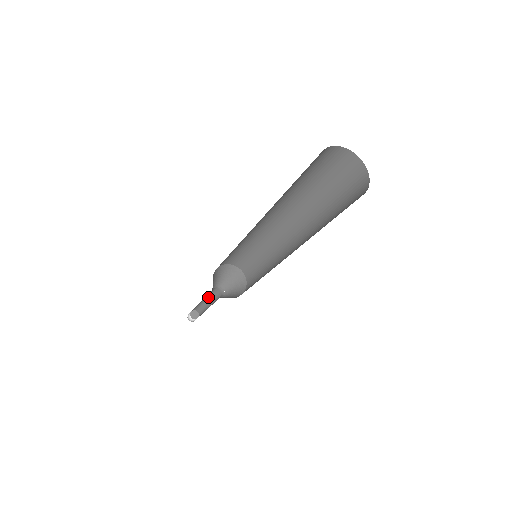
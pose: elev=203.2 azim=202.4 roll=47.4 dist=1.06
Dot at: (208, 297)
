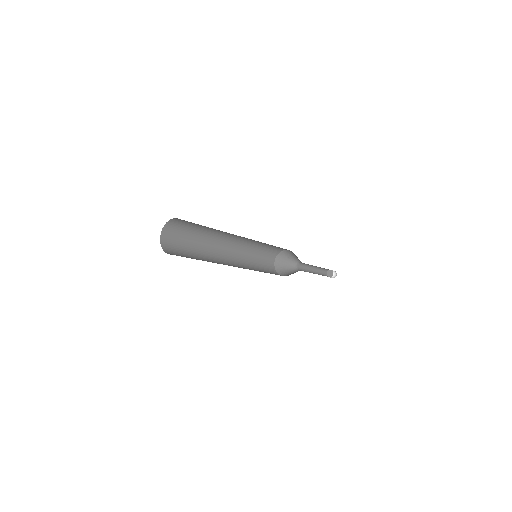
Dot at: occluded
